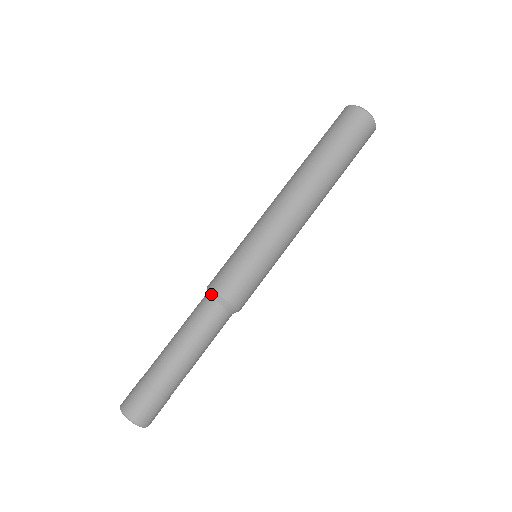
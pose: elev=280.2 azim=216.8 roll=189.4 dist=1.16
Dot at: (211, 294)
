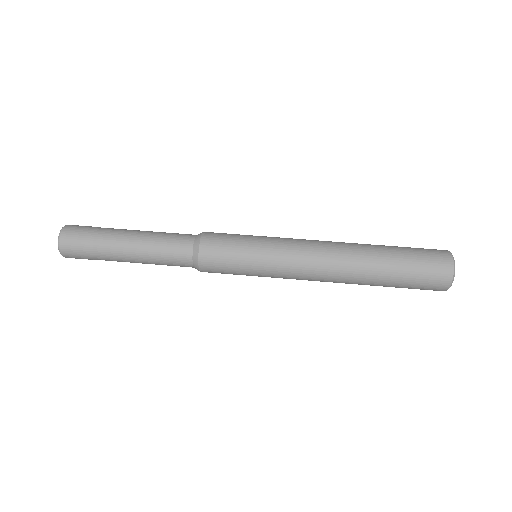
Dot at: (198, 236)
